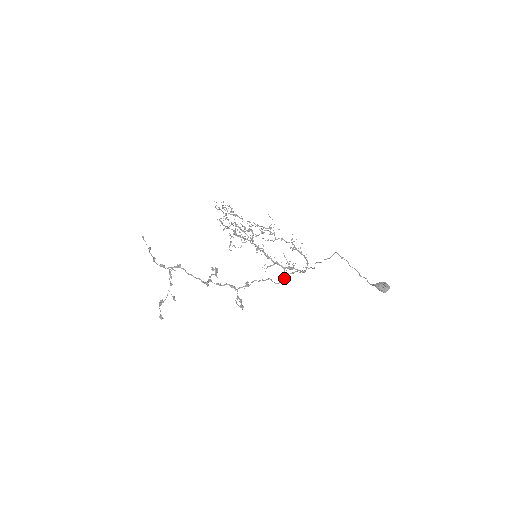
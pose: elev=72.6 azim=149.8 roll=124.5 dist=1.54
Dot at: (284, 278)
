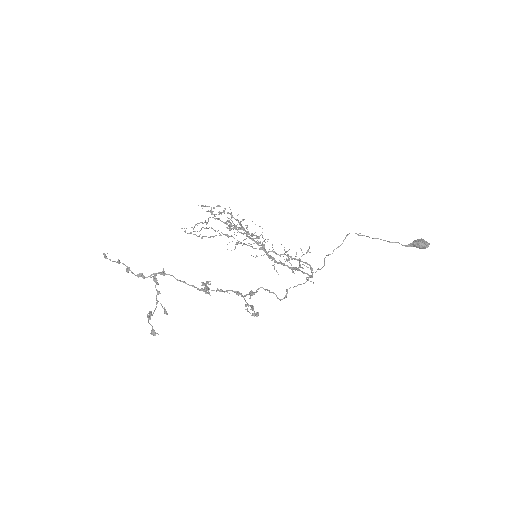
Dot at: (301, 267)
